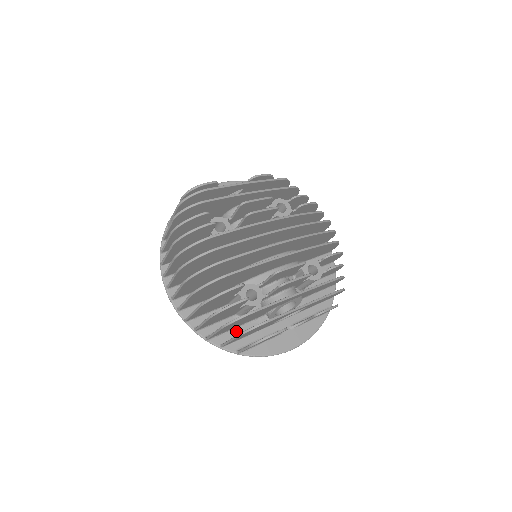
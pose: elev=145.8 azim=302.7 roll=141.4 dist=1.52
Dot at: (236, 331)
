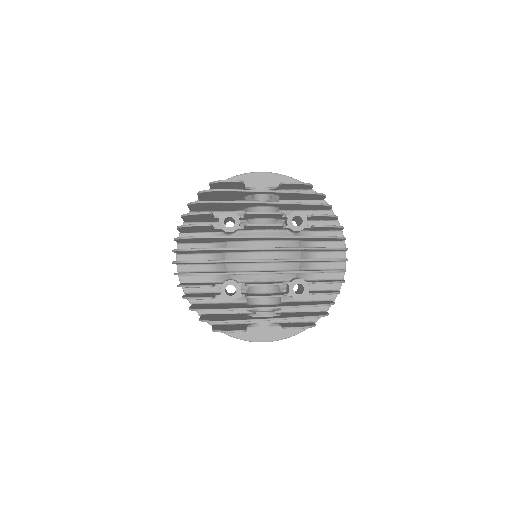
Dot at: occluded
